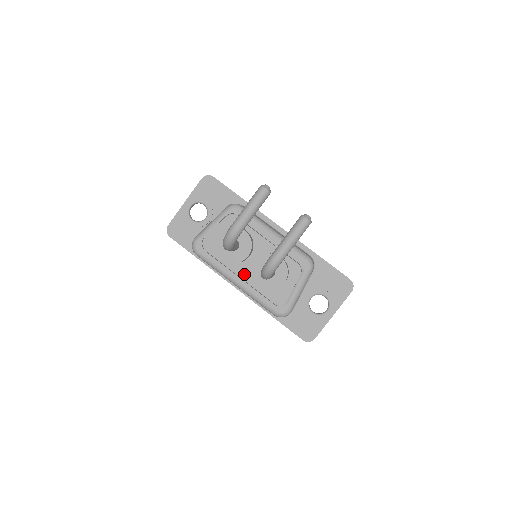
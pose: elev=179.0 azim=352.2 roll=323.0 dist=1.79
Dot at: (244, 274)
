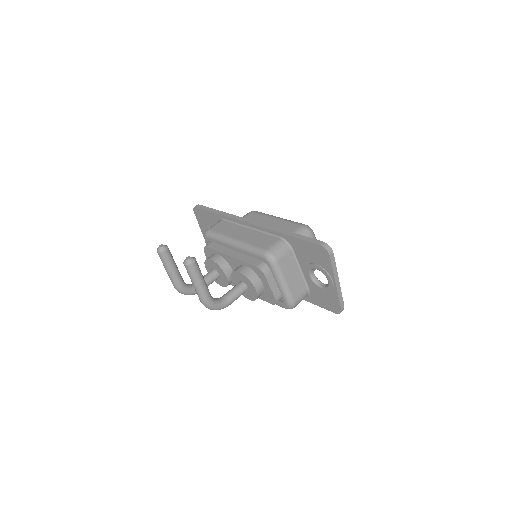
Dot at: occluded
